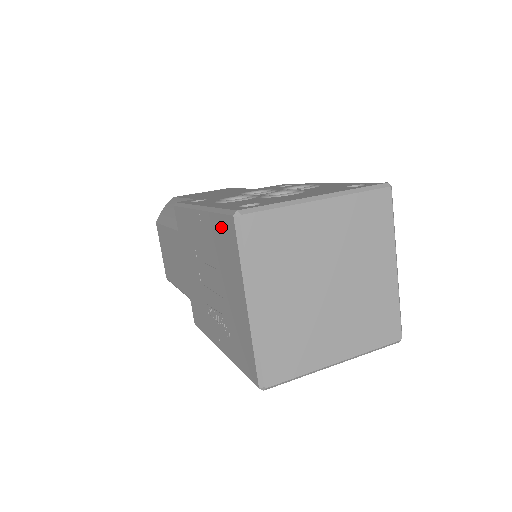
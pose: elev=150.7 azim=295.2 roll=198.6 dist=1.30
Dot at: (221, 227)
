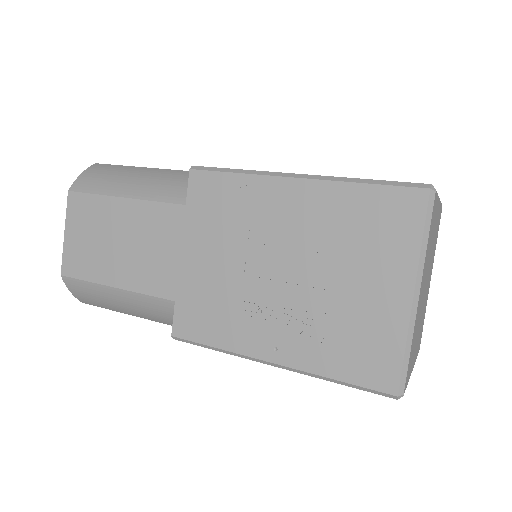
Dot at: (378, 201)
